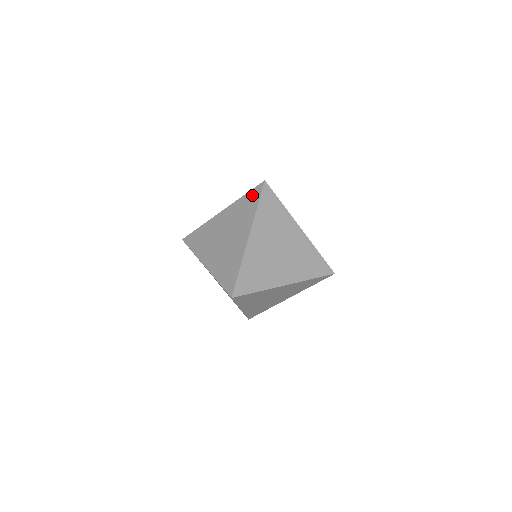
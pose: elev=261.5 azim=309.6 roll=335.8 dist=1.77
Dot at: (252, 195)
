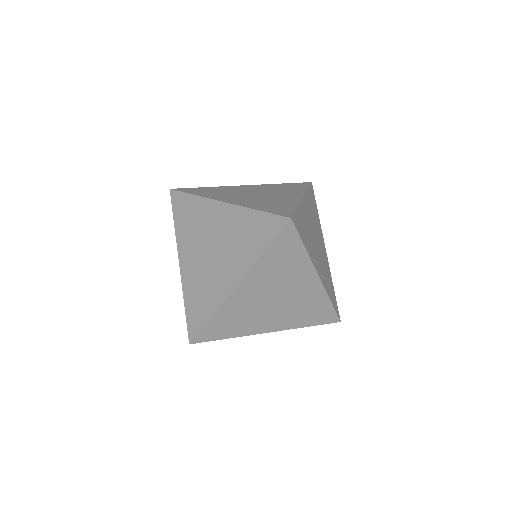
Dot at: (266, 224)
